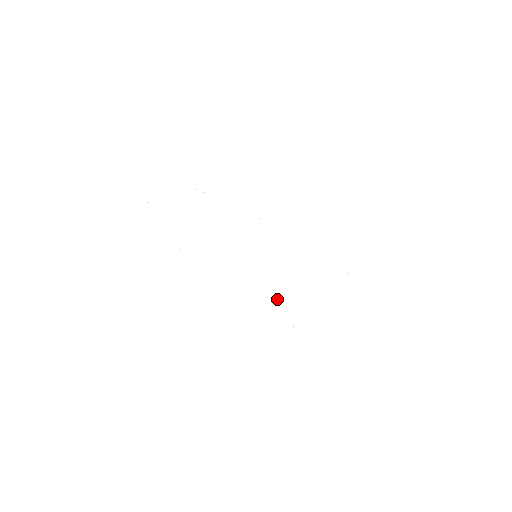
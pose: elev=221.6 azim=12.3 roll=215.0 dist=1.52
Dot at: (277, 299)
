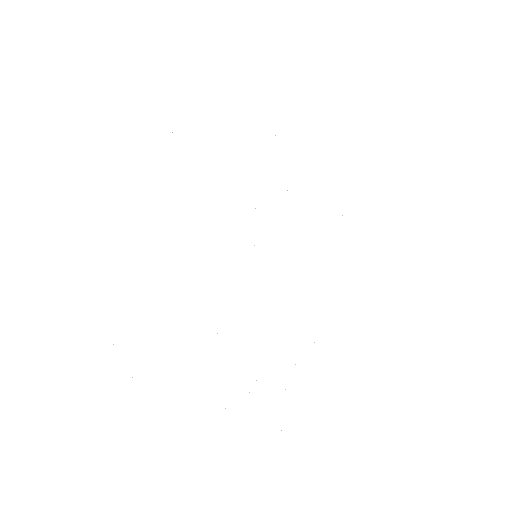
Dot at: occluded
